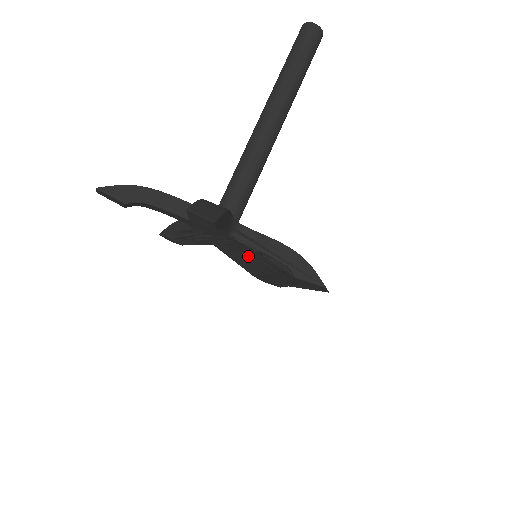
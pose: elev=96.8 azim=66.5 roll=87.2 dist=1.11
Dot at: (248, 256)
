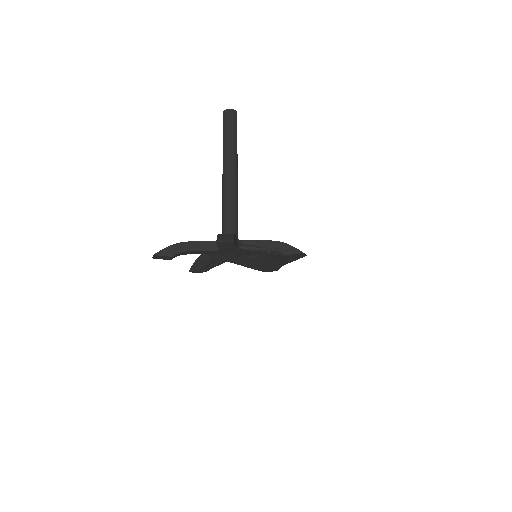
Dot at: occluded
